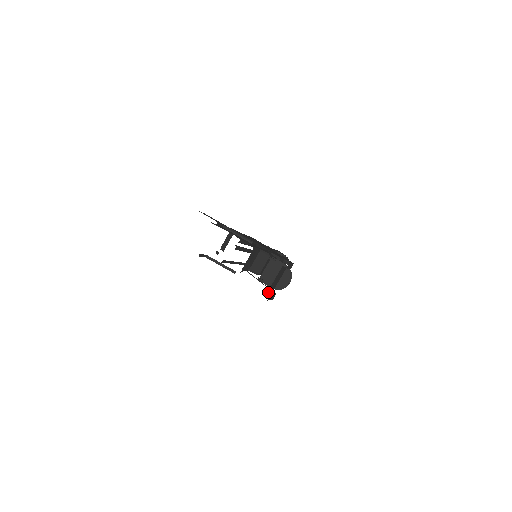
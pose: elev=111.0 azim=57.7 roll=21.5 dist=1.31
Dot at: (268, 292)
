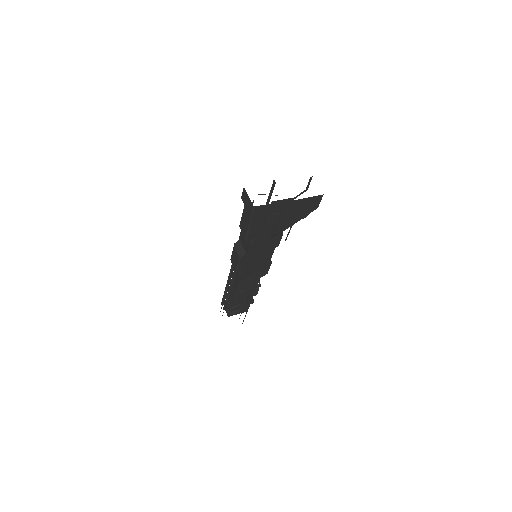
Dot at: occluded
